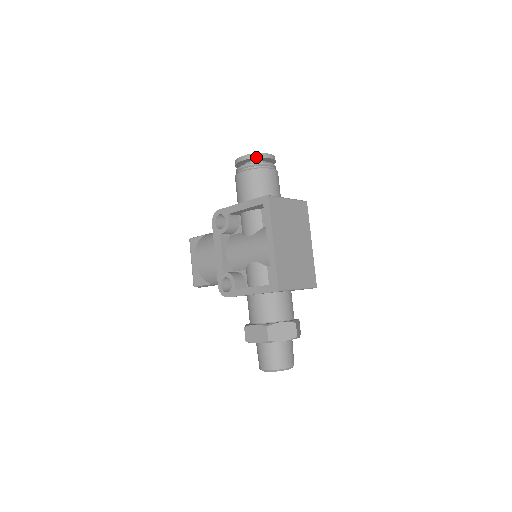
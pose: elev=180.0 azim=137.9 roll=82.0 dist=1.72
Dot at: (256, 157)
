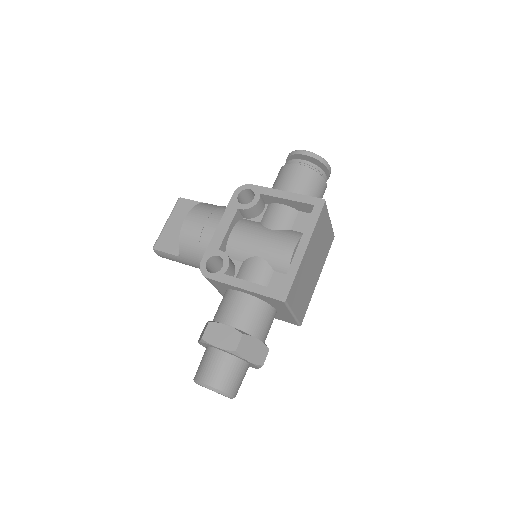
Dot at: (321, 161)
